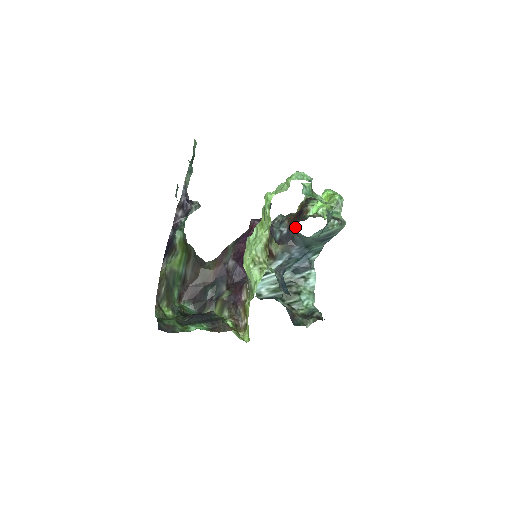
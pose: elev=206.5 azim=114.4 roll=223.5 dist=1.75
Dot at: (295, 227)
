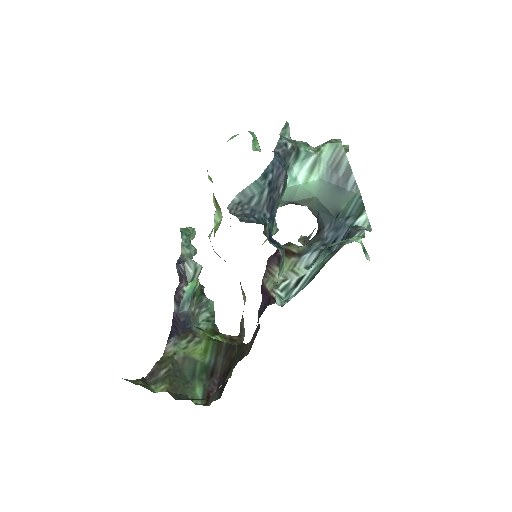
Dot at: occluded
